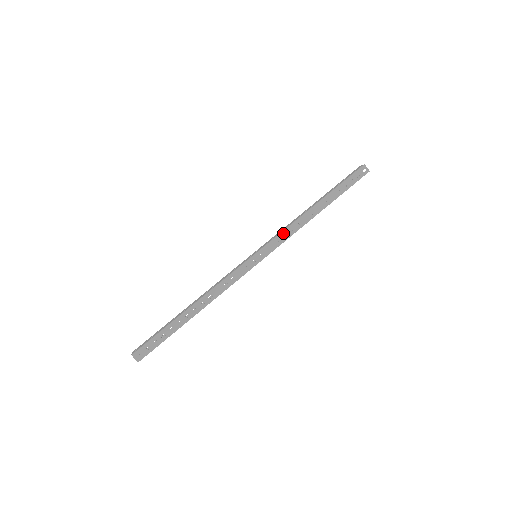
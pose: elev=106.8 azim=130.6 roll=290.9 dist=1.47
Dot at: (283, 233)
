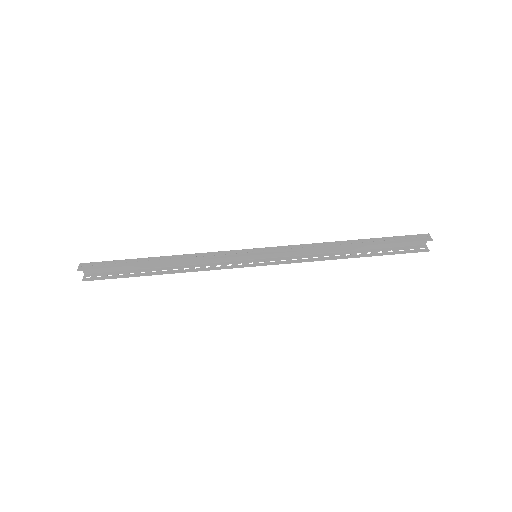
Dot at: (296, 246)
